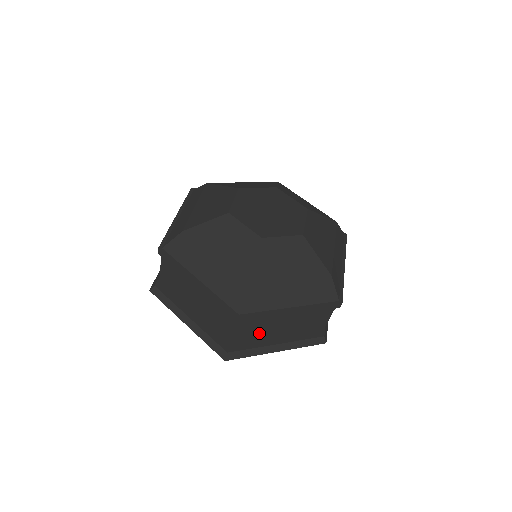
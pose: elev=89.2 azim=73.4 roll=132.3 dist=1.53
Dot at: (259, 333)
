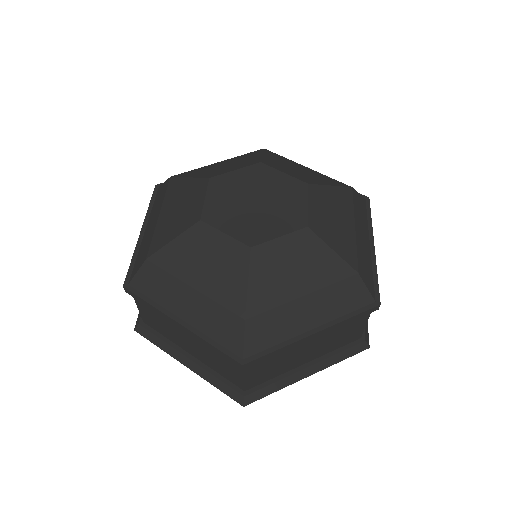
Dot at: (165, 327)
